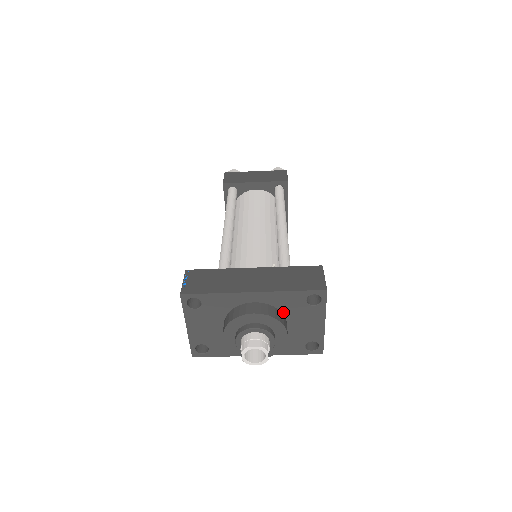
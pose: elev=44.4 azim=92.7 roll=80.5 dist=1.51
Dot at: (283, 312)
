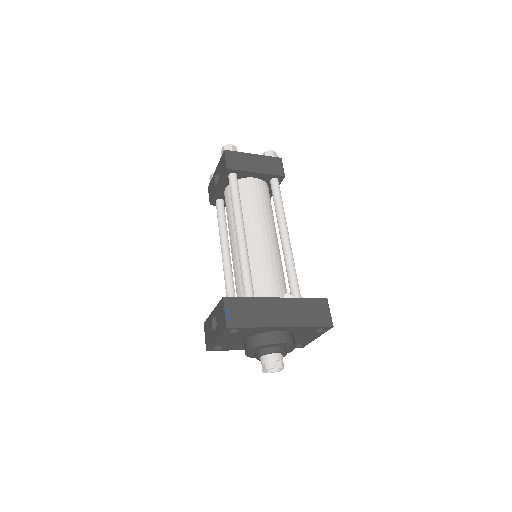
Dot at: (294, 334)
